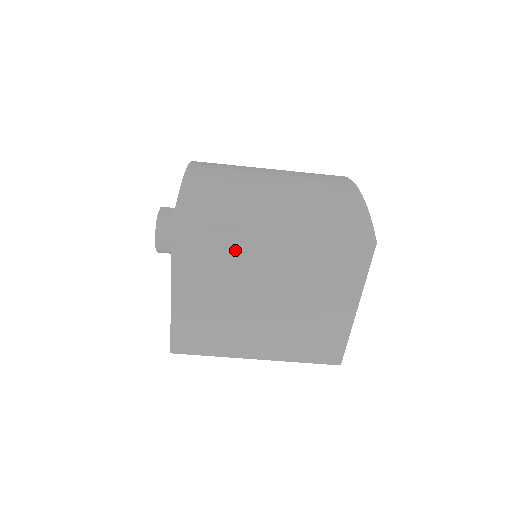
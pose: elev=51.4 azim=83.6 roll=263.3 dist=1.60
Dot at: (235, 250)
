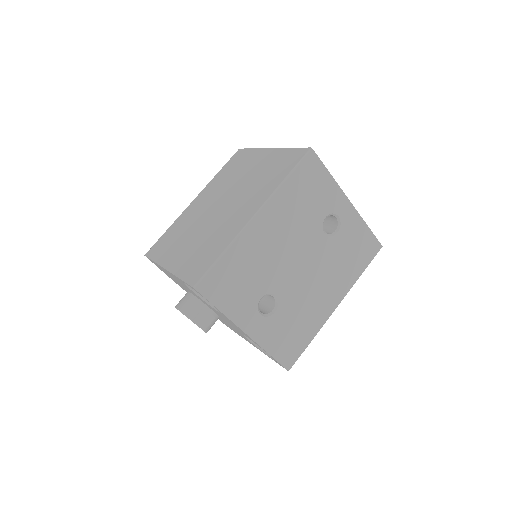
Dot at: (181, 223)
